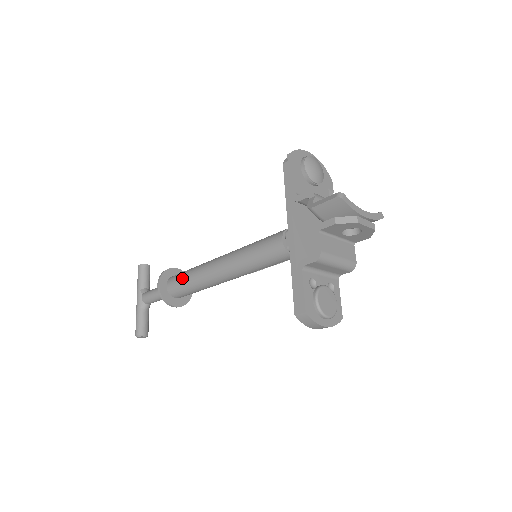
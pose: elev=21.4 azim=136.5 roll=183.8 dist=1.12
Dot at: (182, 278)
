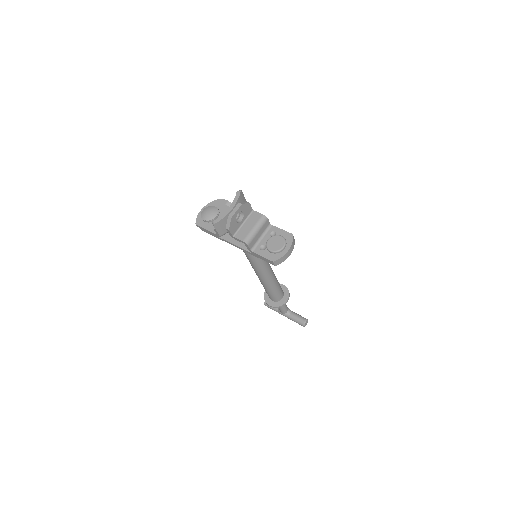
Dot at: (267, 293)
